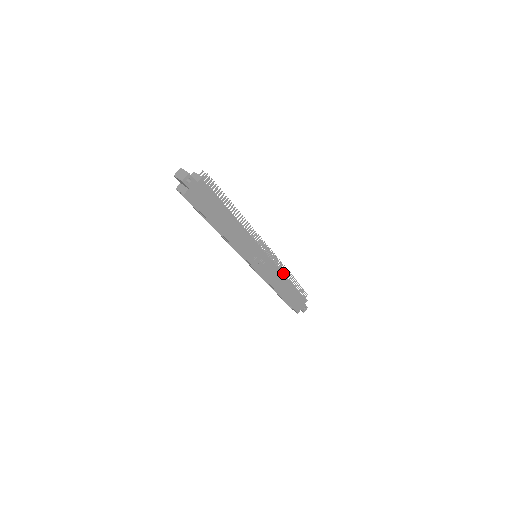
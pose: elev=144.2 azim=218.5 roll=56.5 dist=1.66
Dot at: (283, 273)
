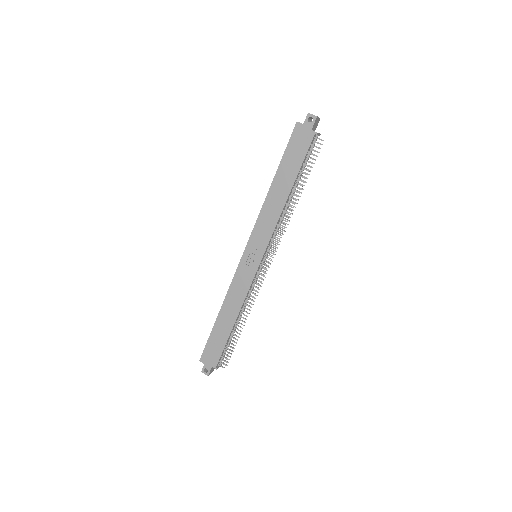
Dot at: (244, 310)
